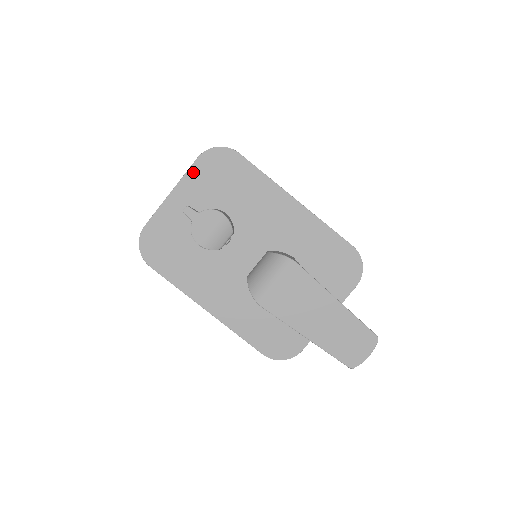
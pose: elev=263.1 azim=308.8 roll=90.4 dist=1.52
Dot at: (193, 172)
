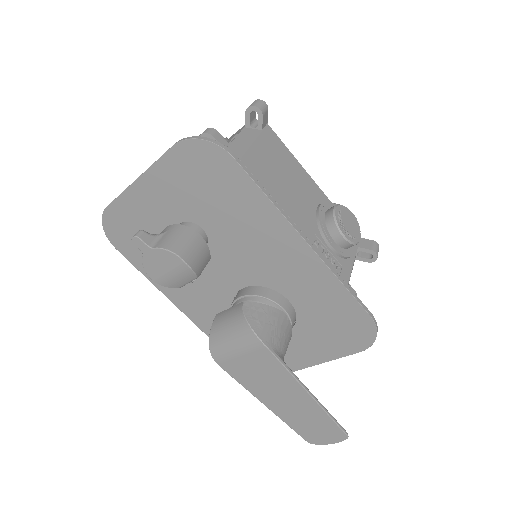
Dot at: (166, 163)
